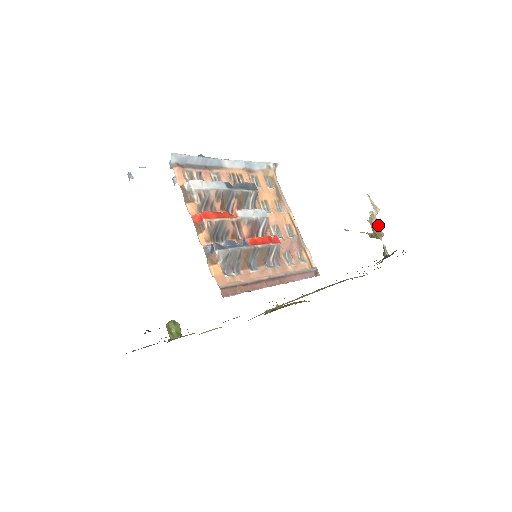
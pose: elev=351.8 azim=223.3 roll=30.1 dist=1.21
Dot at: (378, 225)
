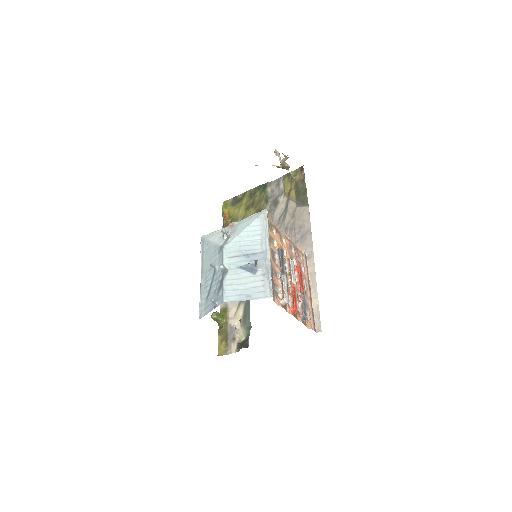
Dot at: (285, 162)
